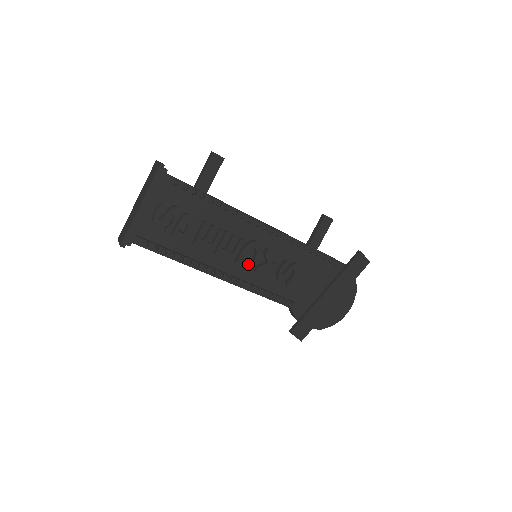
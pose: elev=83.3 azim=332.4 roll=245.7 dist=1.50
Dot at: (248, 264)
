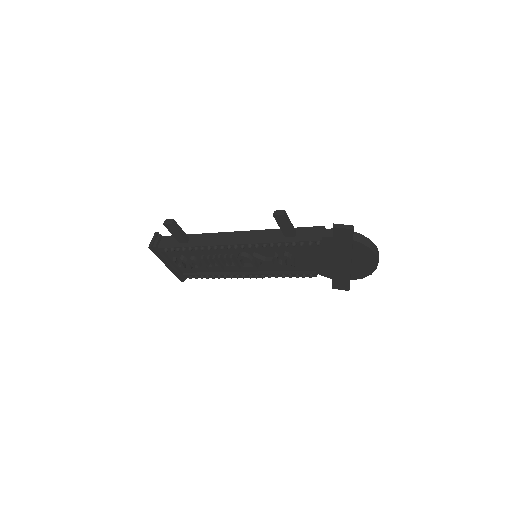
Dot at: (251, 267)
